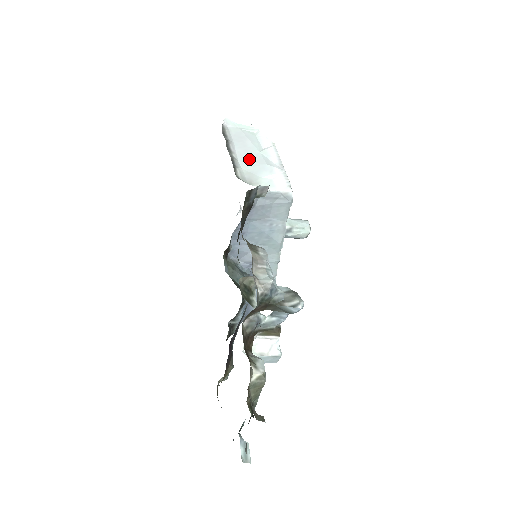
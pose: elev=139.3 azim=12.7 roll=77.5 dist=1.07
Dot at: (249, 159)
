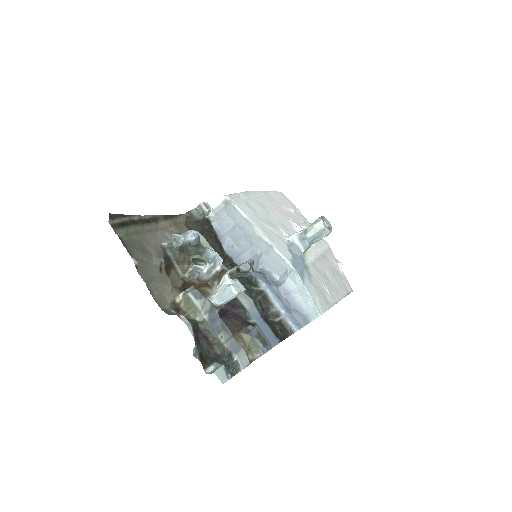
Dot at: occluded
